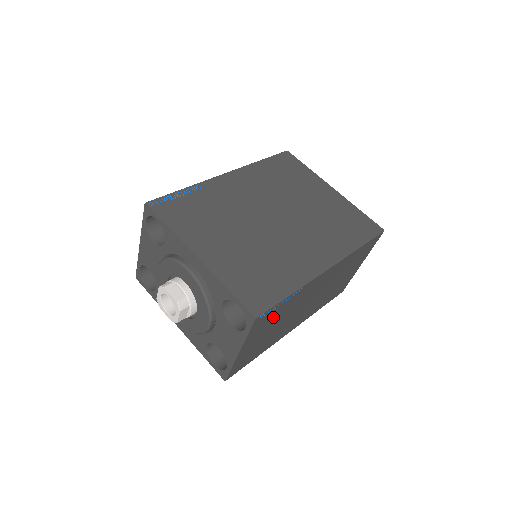
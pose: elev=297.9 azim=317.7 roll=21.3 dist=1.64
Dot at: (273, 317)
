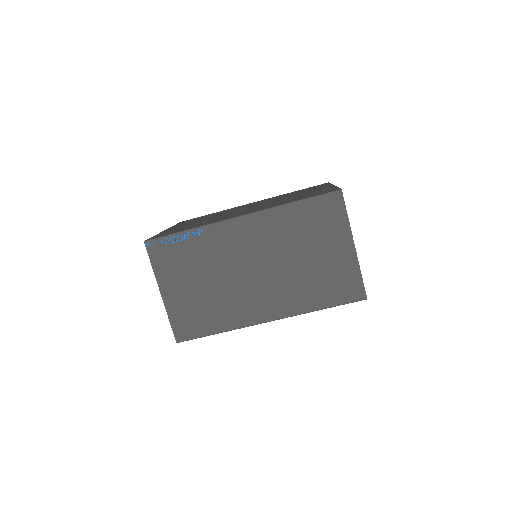
Dot at: (182, 259)
